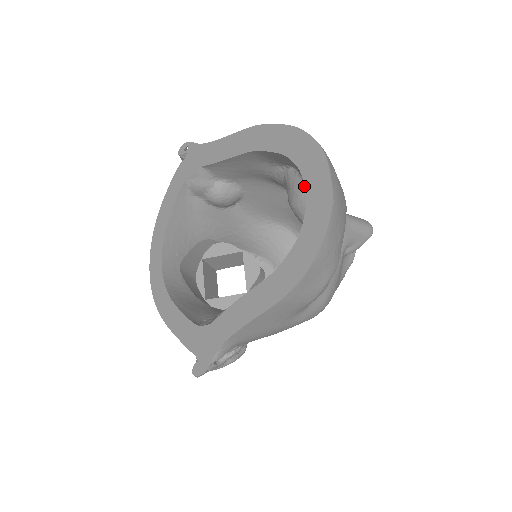
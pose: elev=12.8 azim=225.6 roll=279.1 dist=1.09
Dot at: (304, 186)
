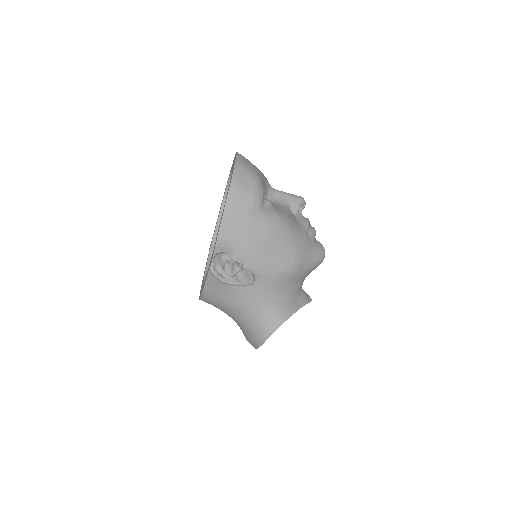
Dot at: (232, 167)
